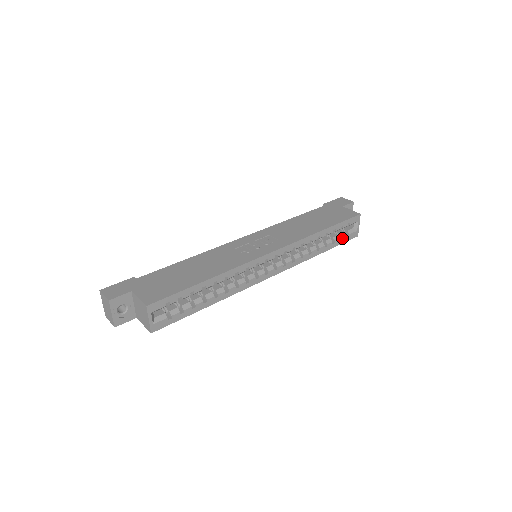
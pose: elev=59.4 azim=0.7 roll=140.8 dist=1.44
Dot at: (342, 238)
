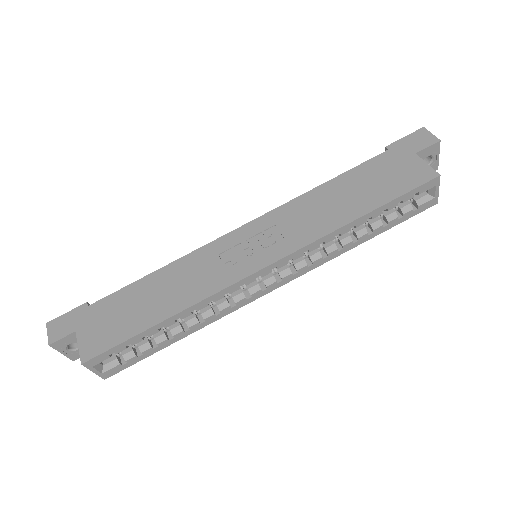
Dot at: (403, 214)
